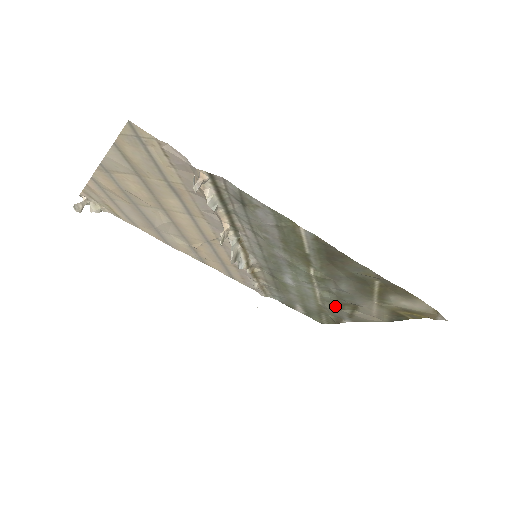
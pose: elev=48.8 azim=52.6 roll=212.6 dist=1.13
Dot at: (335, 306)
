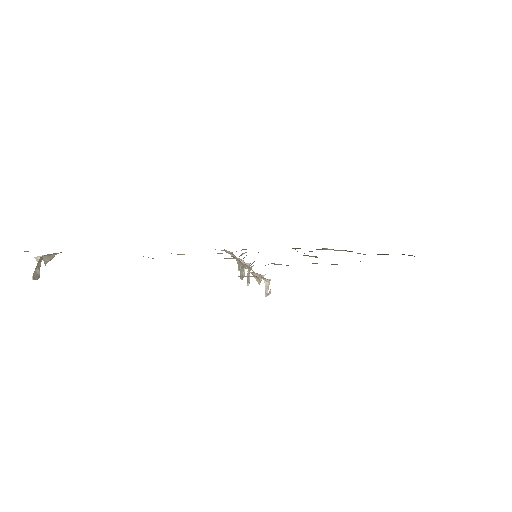
Dot at: occluded
